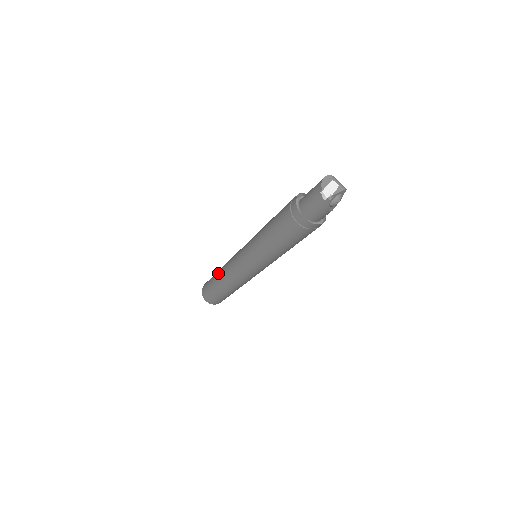
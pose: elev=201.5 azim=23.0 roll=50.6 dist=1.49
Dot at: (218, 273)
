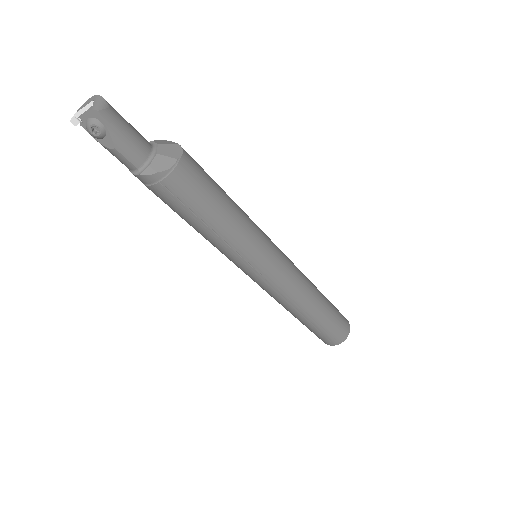
Dot at: occluded
